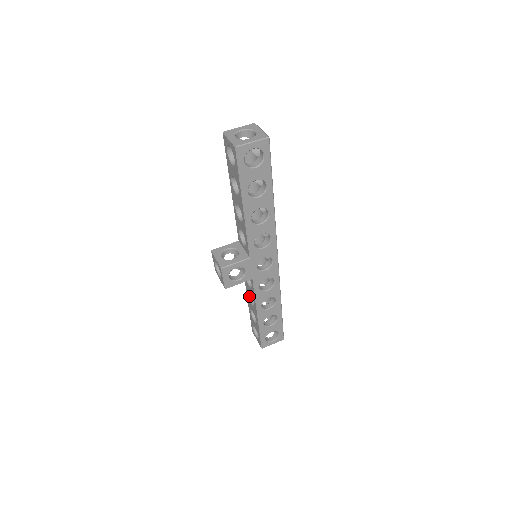
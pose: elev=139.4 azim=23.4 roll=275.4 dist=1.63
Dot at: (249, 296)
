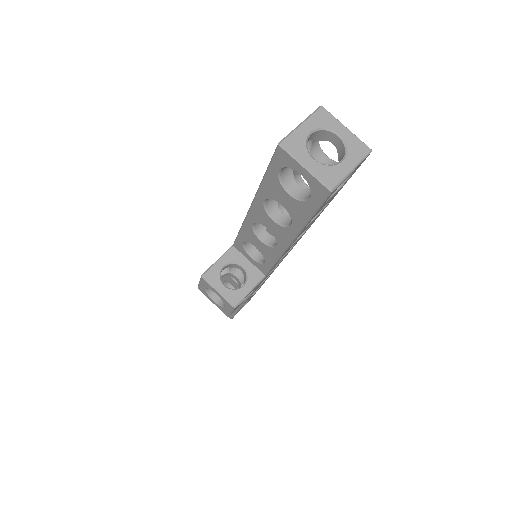
Dot at: (224, 283)
